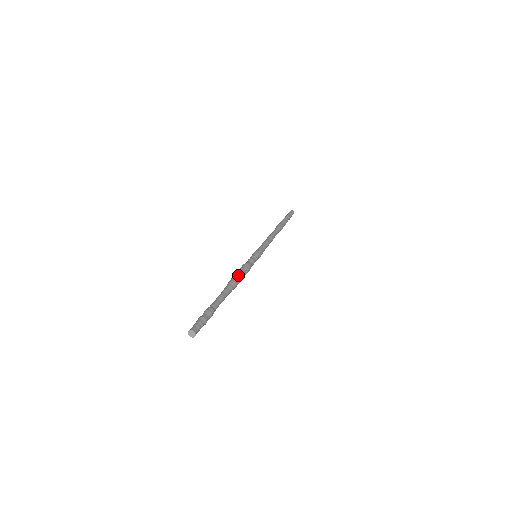
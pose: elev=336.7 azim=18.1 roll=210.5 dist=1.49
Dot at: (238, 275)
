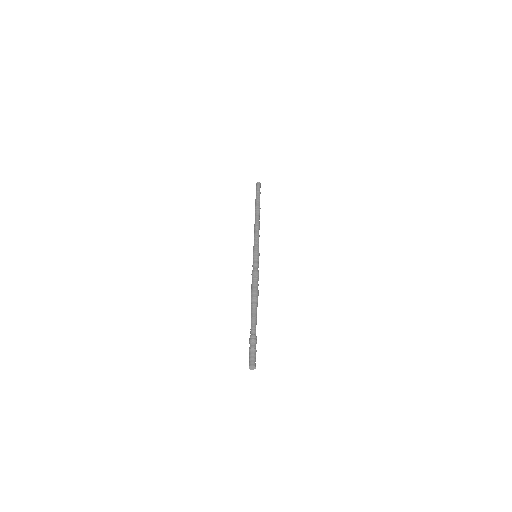
Dot at: (255, 288)
